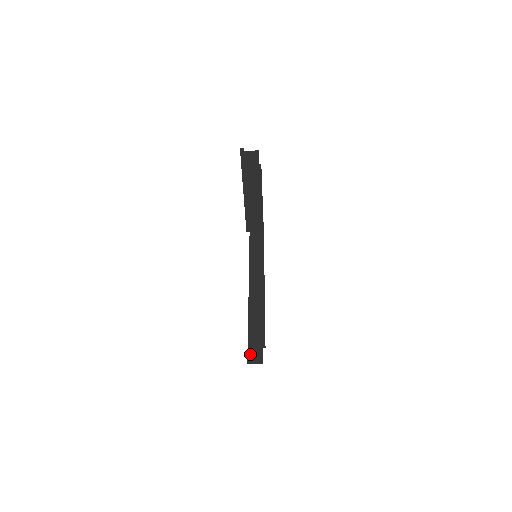
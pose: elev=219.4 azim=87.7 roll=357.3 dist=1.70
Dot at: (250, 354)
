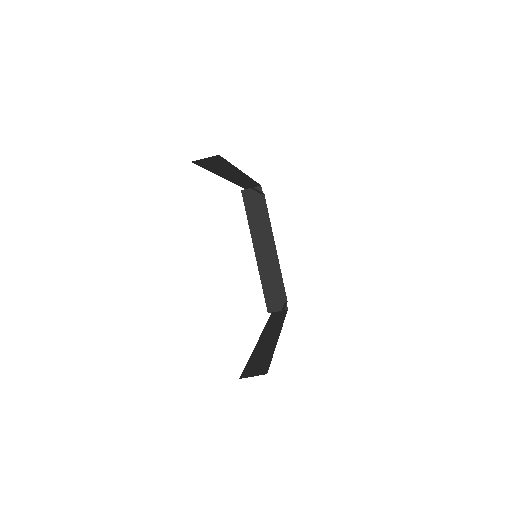
Dot at: (246, 371)
